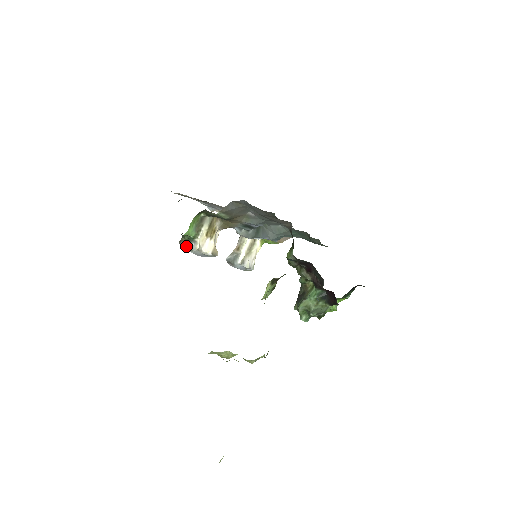
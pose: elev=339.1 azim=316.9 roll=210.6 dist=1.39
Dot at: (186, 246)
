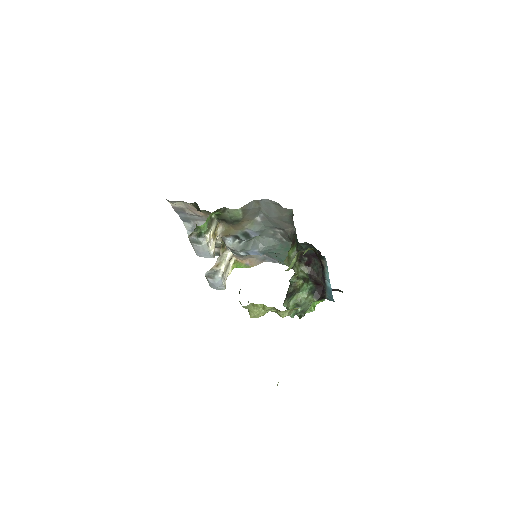
Dot at: (197, 239)
